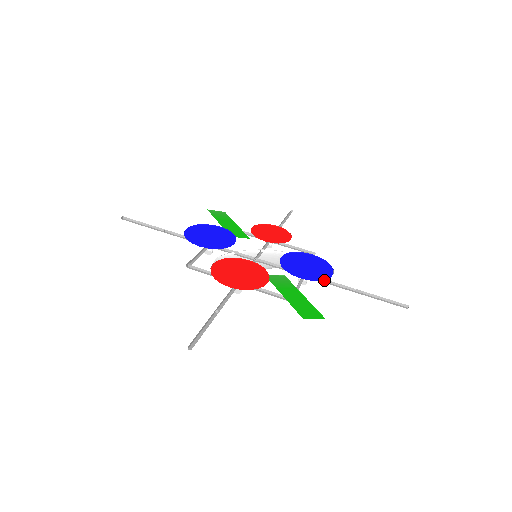
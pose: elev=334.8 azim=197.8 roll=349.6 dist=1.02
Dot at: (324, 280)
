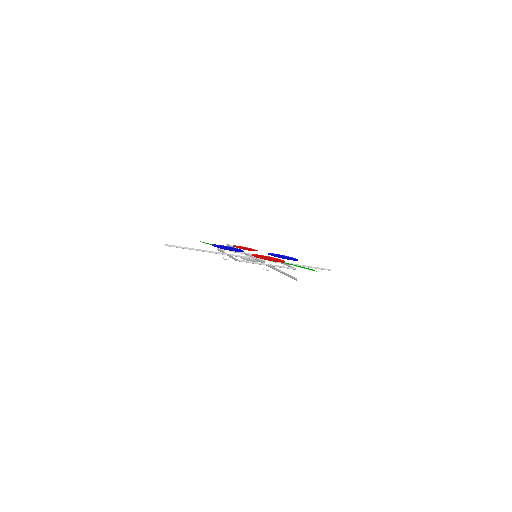
Dot at: occluded
